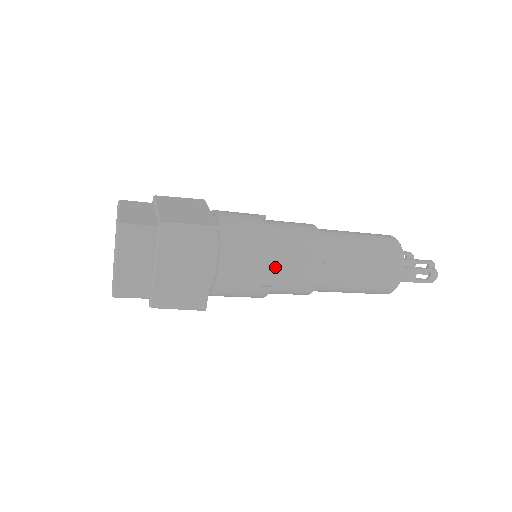
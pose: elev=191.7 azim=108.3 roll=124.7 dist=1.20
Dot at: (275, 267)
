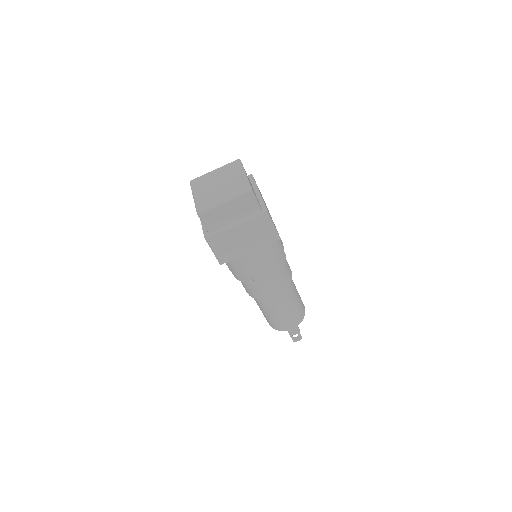
Dot at: (268, 276)
